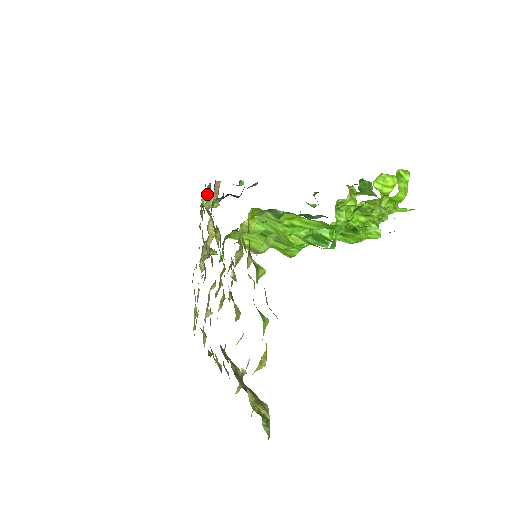
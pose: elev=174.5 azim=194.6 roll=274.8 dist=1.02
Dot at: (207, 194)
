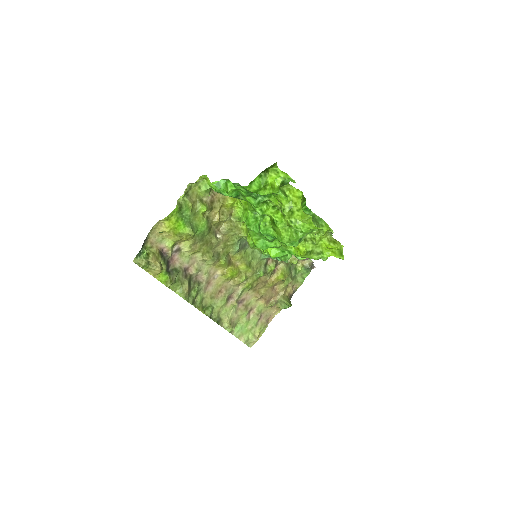
Dot at: (306, 266)
